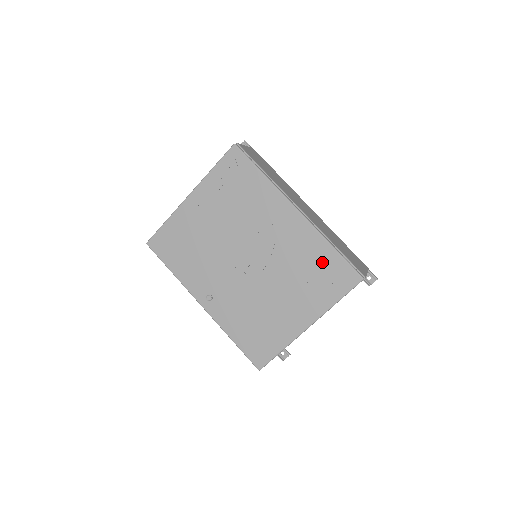
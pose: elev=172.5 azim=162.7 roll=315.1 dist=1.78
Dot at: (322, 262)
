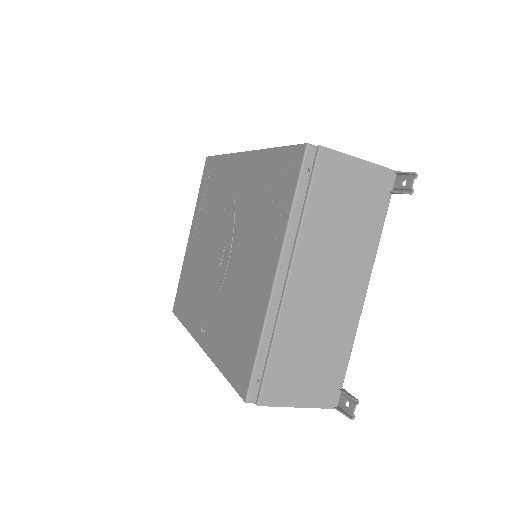
Dot at: (269, 176)
